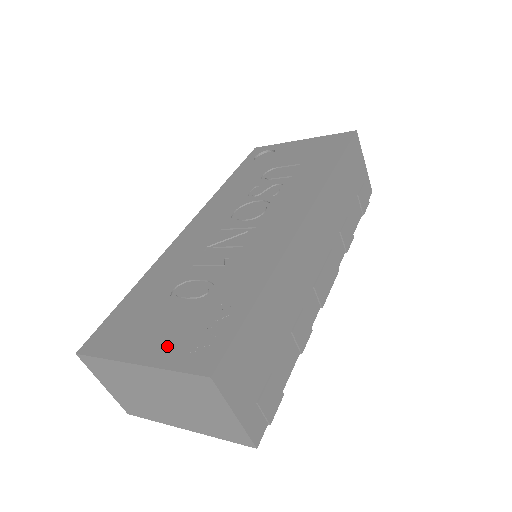
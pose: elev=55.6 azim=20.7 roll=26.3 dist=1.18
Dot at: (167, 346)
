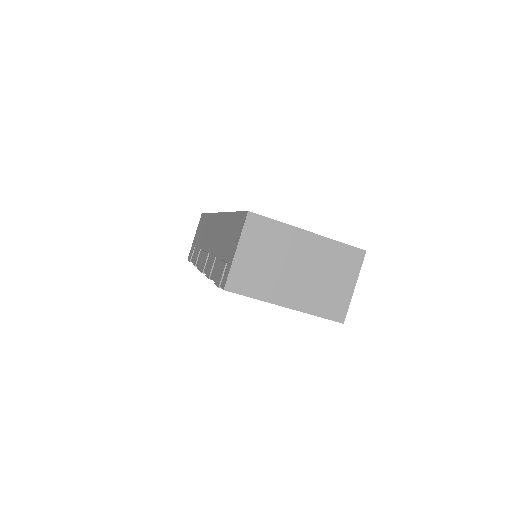
Dot at: occluded
